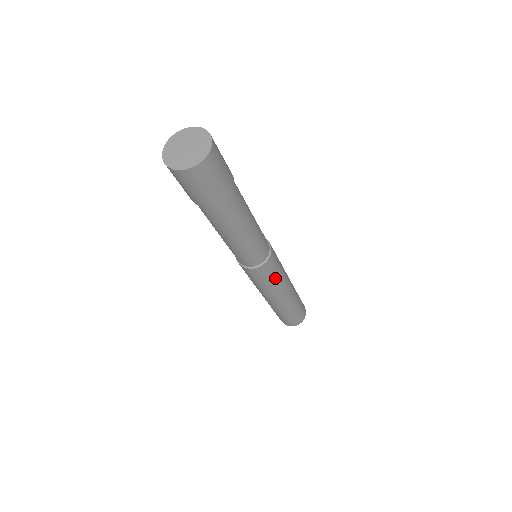
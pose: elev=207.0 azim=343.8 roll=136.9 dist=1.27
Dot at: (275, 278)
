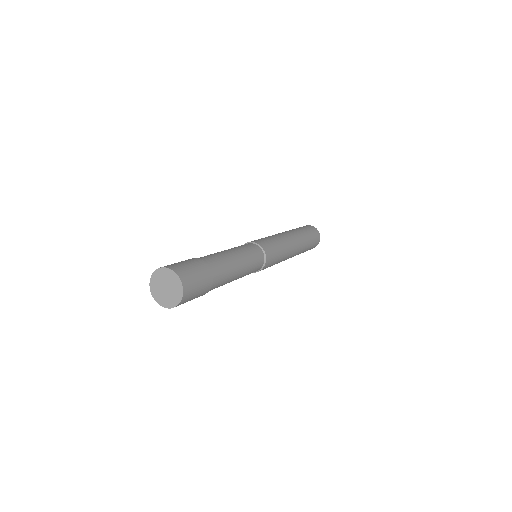
Dot at: (279, 258)
